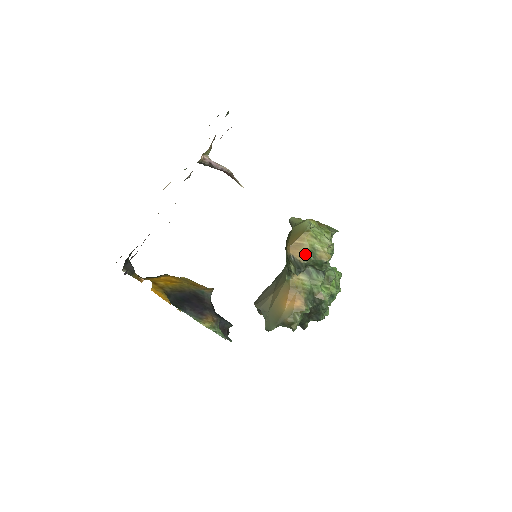
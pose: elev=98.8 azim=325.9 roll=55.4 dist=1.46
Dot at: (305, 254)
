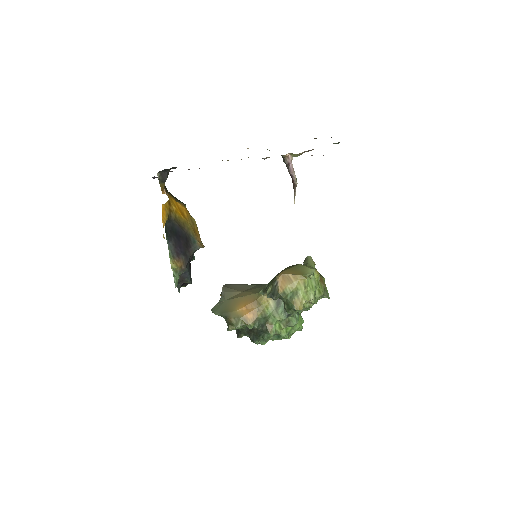
Dot at: (287, 290)
